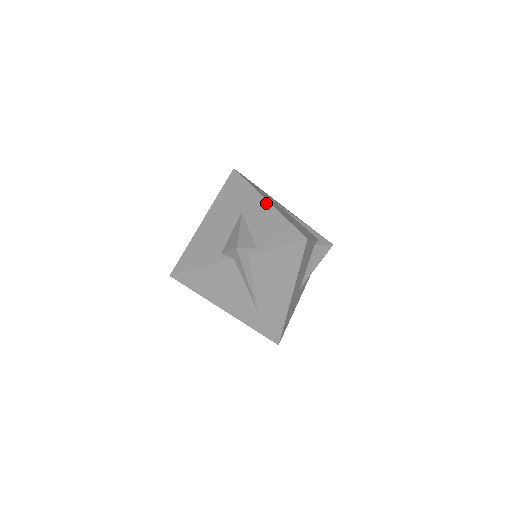
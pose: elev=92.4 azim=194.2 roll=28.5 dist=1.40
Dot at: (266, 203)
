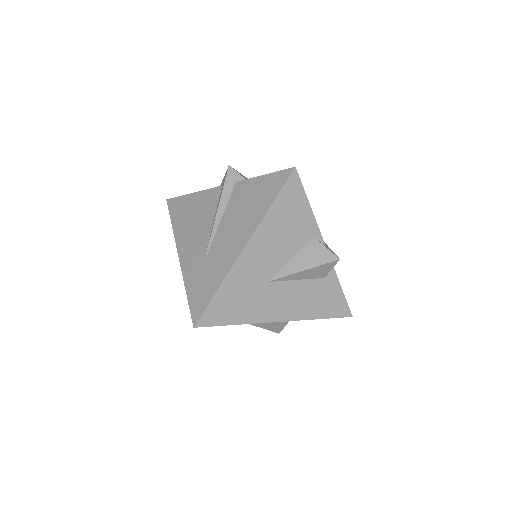
Dot at: occluded
